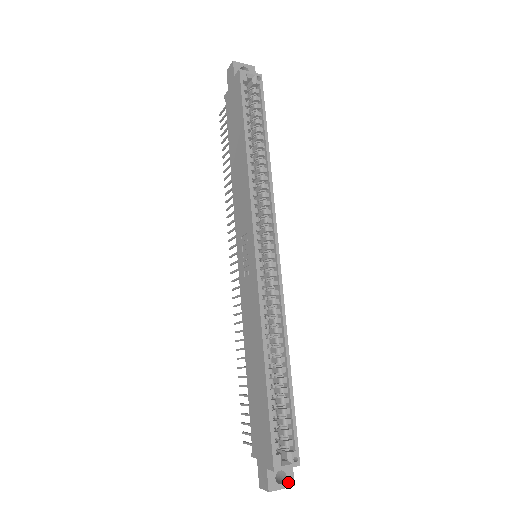
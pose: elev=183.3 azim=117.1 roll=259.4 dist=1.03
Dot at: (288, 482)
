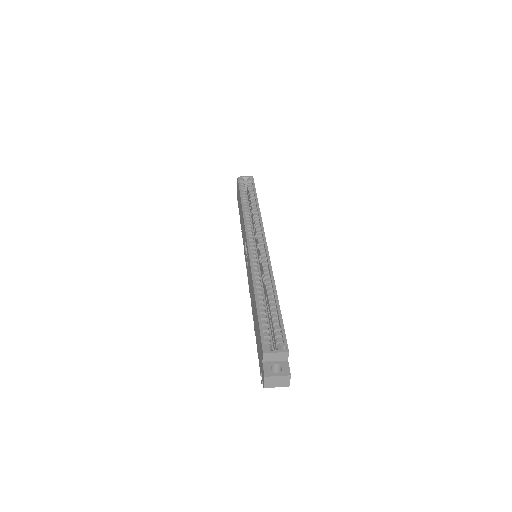
Dot at: (284, 372)
